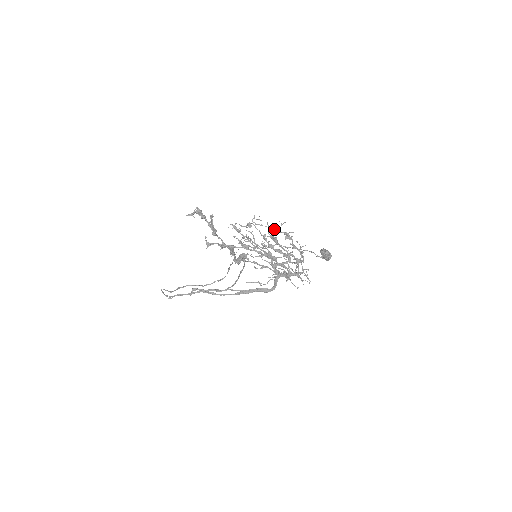
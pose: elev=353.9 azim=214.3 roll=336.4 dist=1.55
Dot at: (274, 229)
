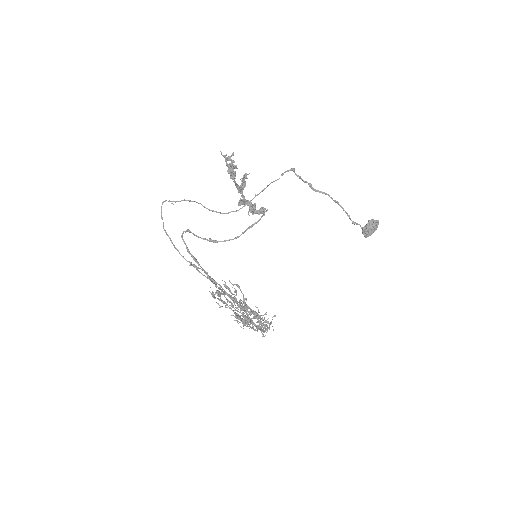
Dot at: occluded
